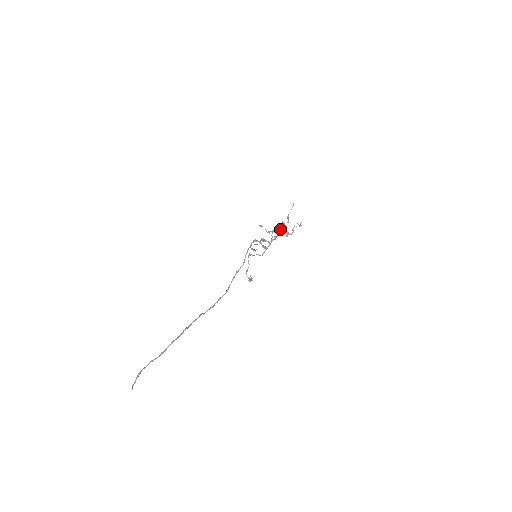
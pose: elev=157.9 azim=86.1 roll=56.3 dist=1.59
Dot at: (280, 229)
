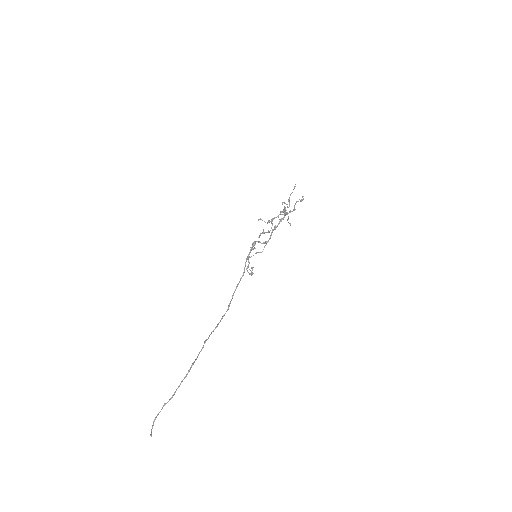
Dot at: (280, 212)
